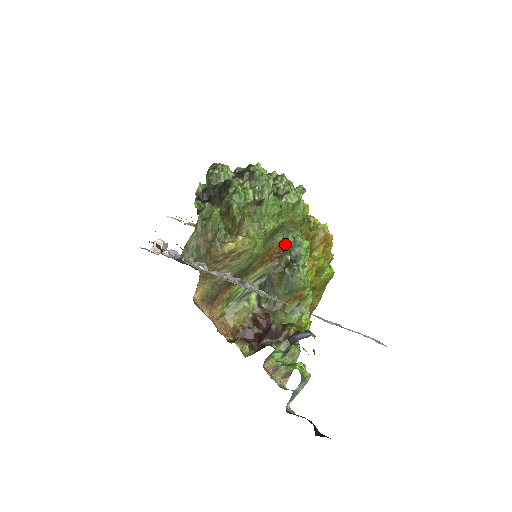
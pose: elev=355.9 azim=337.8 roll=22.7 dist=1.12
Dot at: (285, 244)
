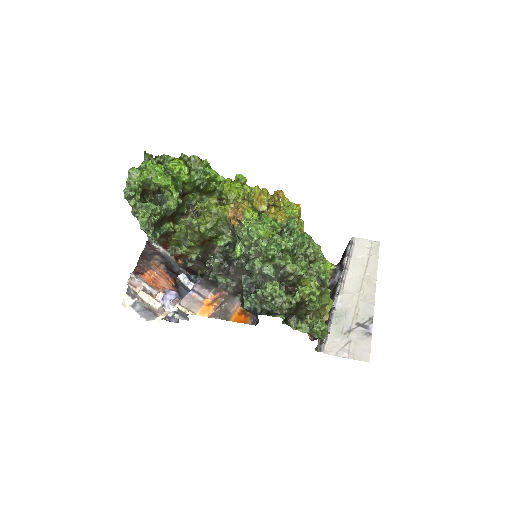
Dot at: occluded
